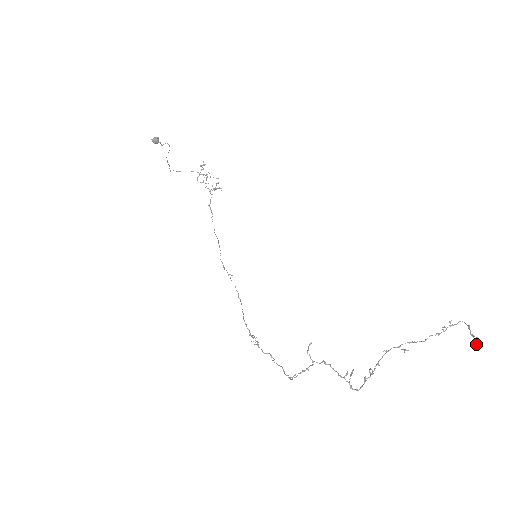
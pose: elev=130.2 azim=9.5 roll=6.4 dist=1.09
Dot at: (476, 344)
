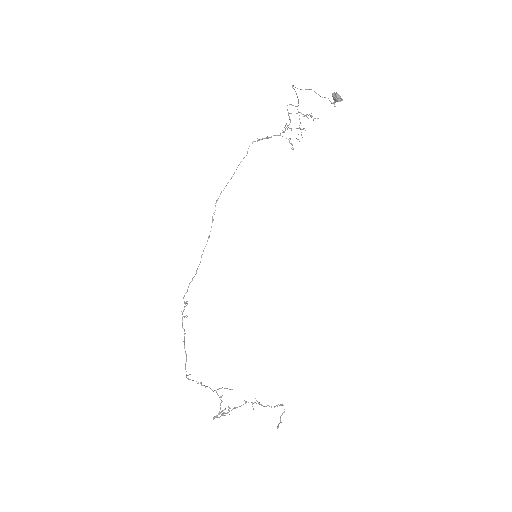
Dot at: (278, 427)
